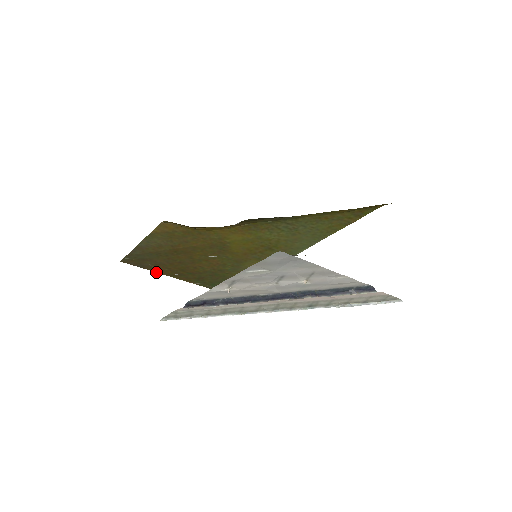
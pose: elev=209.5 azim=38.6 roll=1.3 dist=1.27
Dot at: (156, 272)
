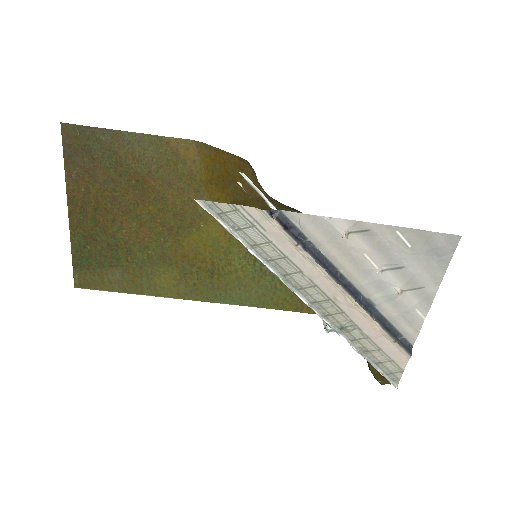
Dot at: (65, 179)
